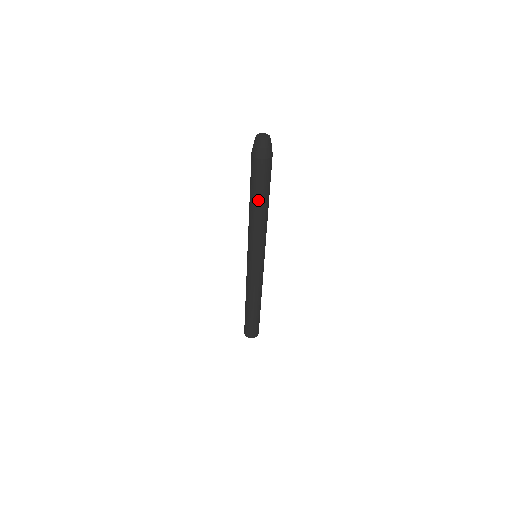
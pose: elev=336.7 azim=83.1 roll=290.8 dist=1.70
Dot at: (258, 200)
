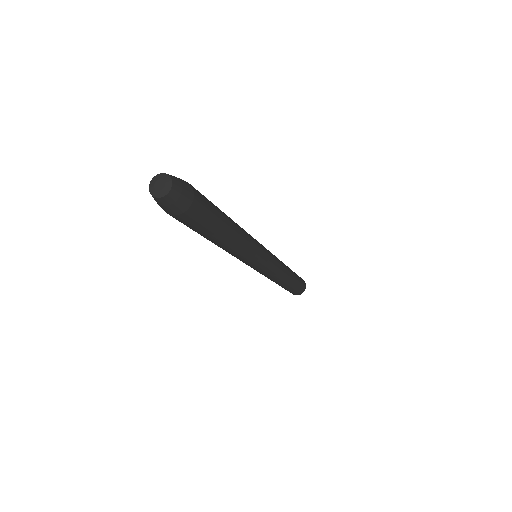
Dot at: occluded
